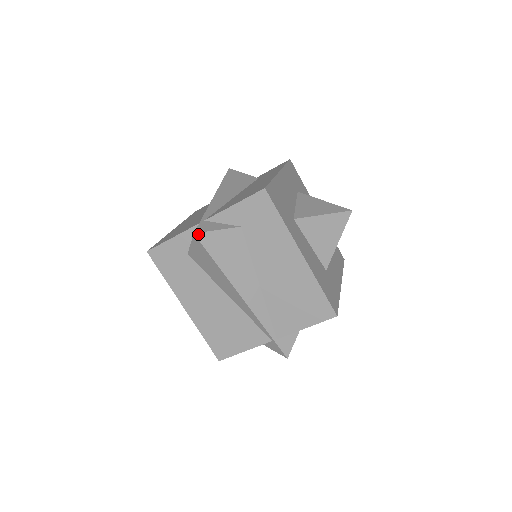
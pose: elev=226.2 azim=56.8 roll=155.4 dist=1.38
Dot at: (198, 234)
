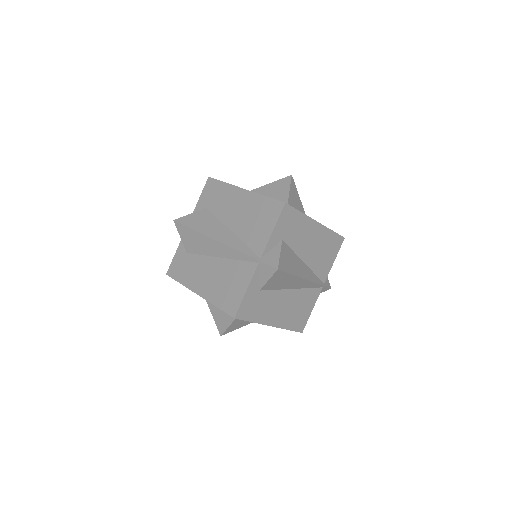
Dot at: (176, 220)
